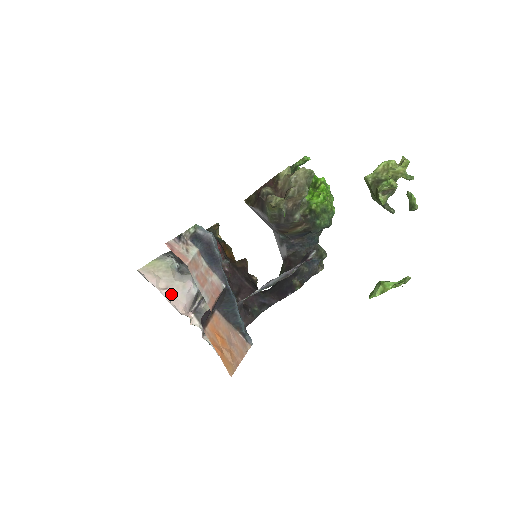
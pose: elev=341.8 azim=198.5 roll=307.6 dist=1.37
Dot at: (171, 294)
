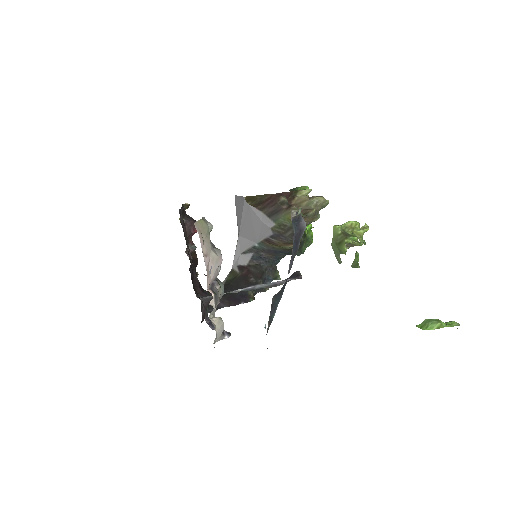
Dot at: (208, 264)
